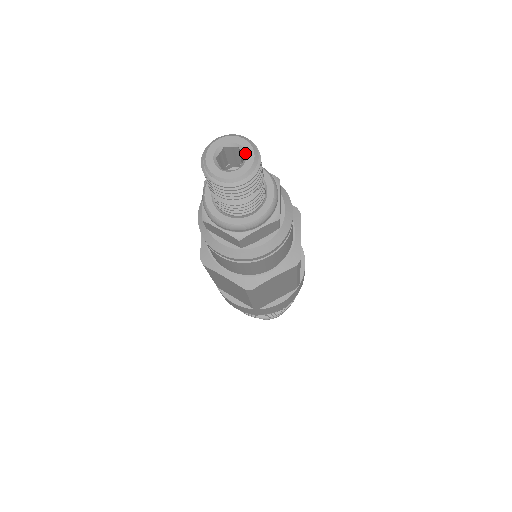
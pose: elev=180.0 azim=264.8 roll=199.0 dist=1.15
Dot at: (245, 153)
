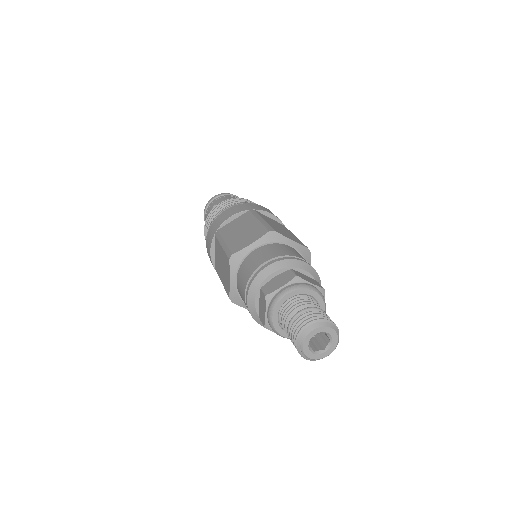
Dot at: (331, 339)
